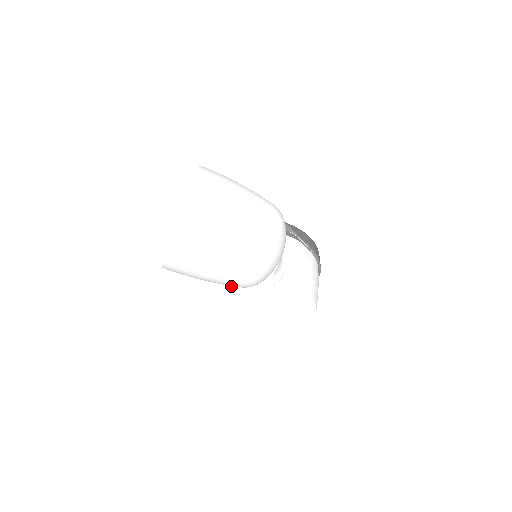
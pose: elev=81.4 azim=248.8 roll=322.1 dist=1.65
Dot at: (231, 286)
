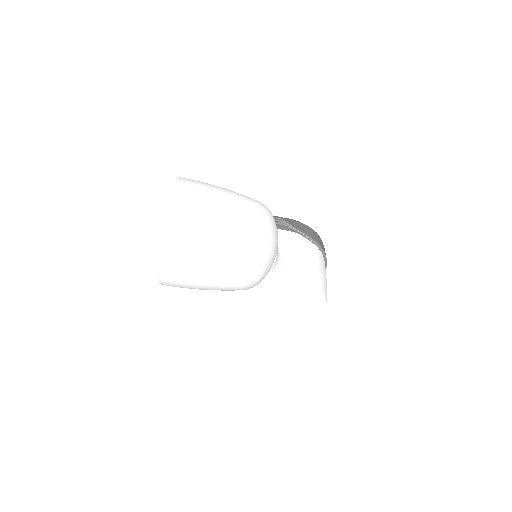
Dot at: (237, 290)
